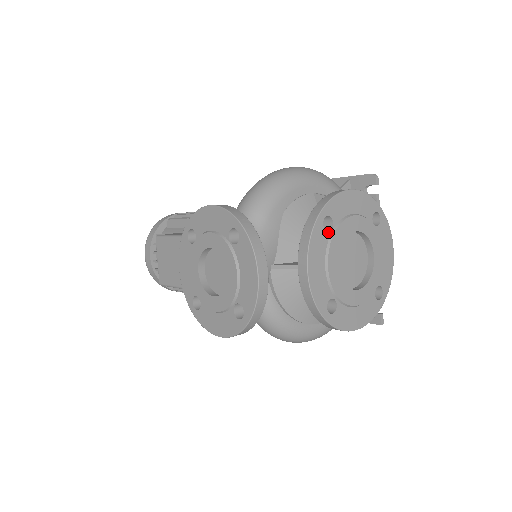
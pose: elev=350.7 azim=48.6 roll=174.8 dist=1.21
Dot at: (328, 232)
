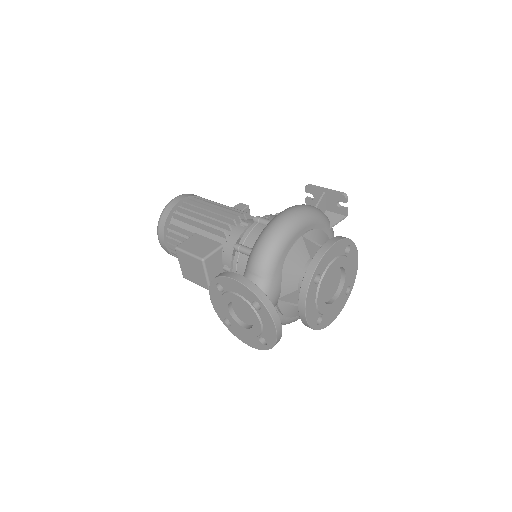
Dot at: (317, 283)
